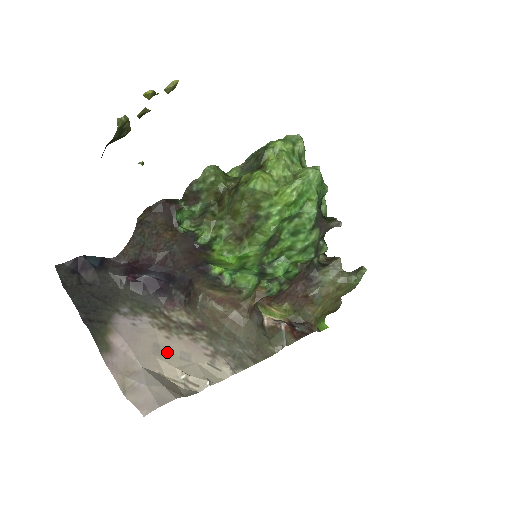
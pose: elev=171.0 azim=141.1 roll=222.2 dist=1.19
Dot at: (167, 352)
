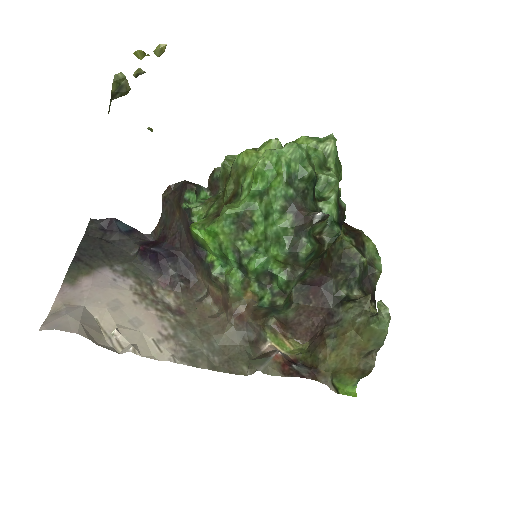
Dot at: (122, 311)
